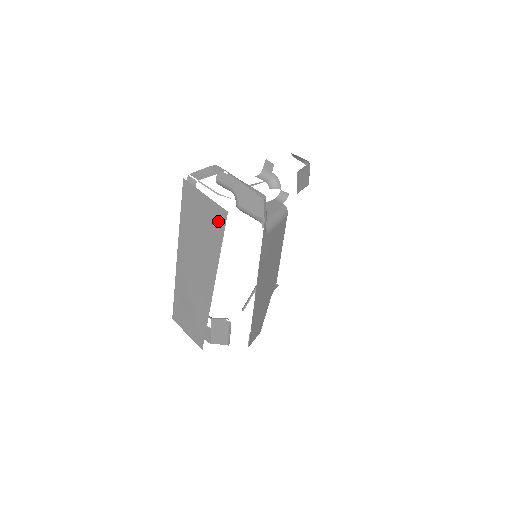
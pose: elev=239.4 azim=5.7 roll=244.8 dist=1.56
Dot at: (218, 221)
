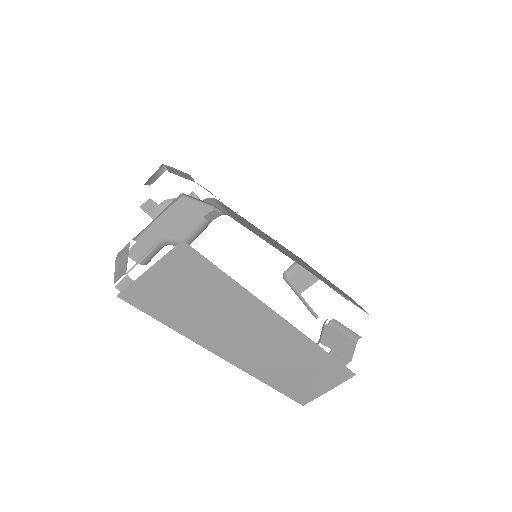
Dot at: (192, 264)
